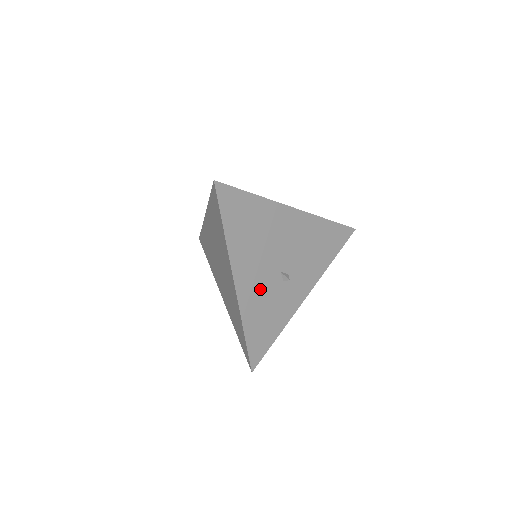
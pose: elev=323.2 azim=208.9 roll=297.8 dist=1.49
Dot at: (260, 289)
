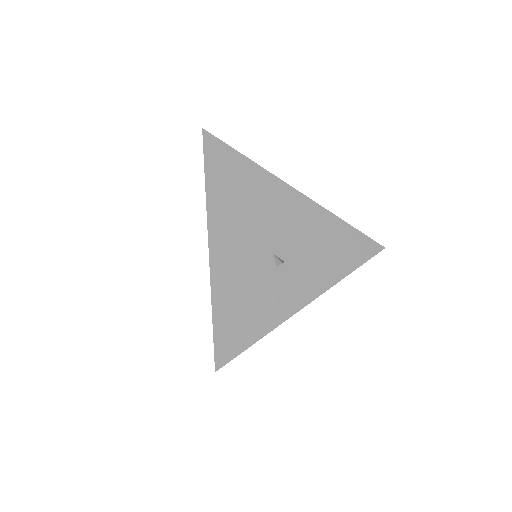
Dot at: (243, 263)
